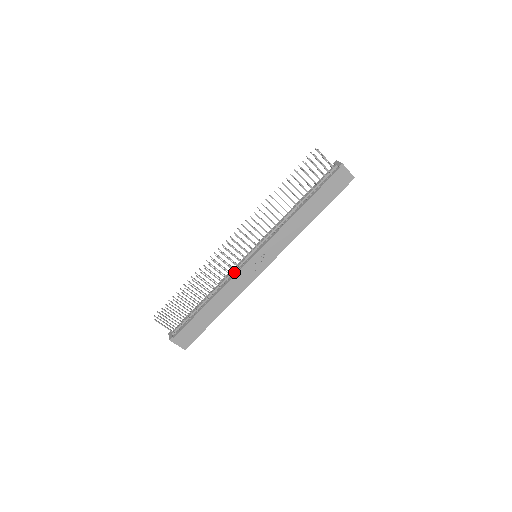
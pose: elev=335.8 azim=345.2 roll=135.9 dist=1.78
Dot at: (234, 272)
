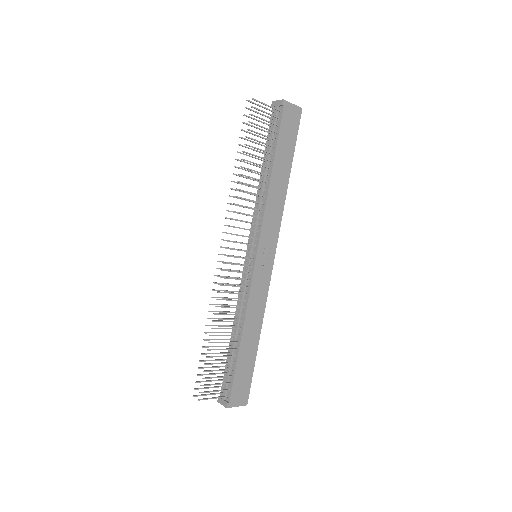
Dot at: (246, 288)
